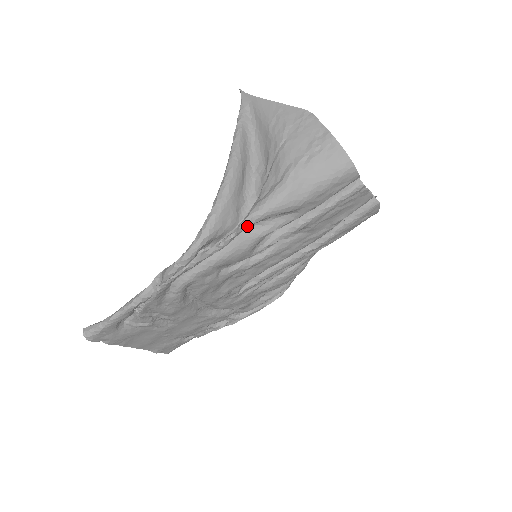
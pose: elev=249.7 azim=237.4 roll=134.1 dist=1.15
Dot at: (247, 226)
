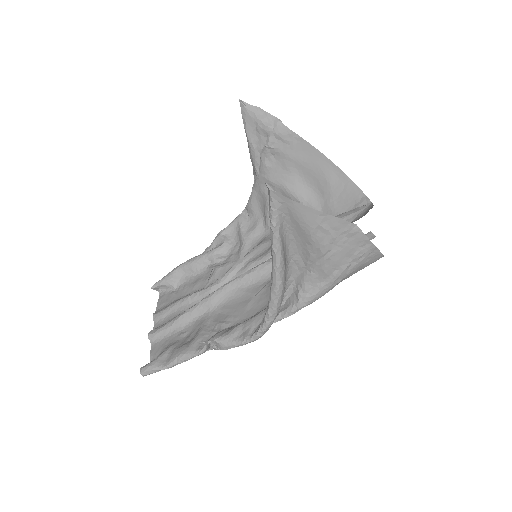
Dot at: (295, 311)
